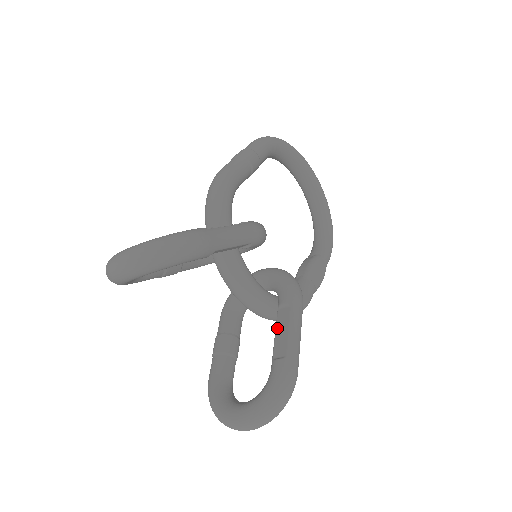
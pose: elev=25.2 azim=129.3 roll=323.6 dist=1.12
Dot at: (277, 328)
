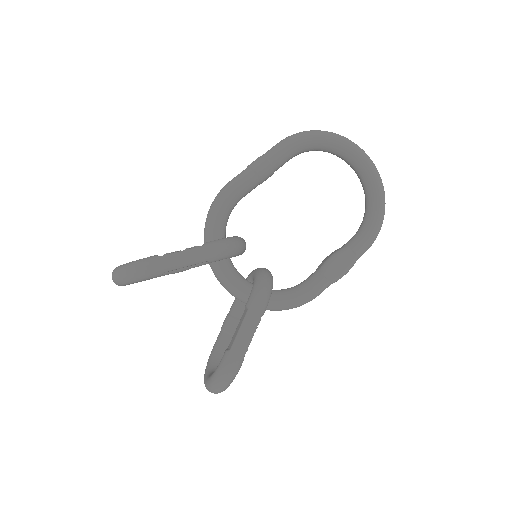
Dot at: (238, 325)
